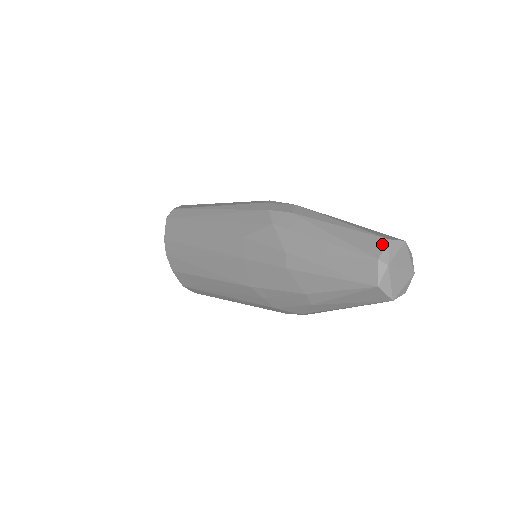
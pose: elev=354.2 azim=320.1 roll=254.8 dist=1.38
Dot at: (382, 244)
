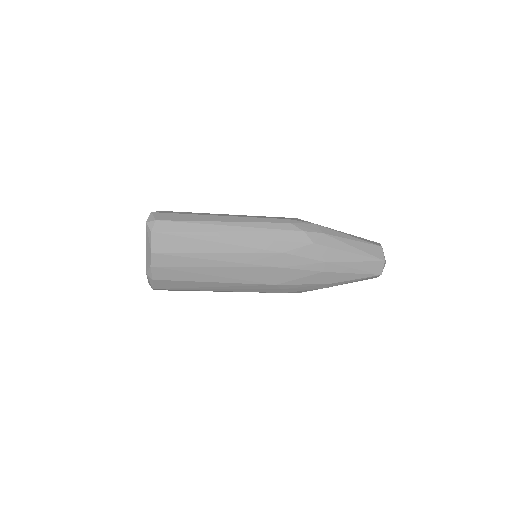
Dot at: (381, 251)
